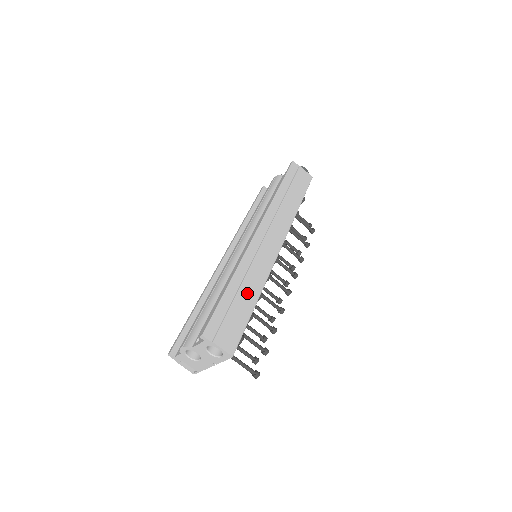
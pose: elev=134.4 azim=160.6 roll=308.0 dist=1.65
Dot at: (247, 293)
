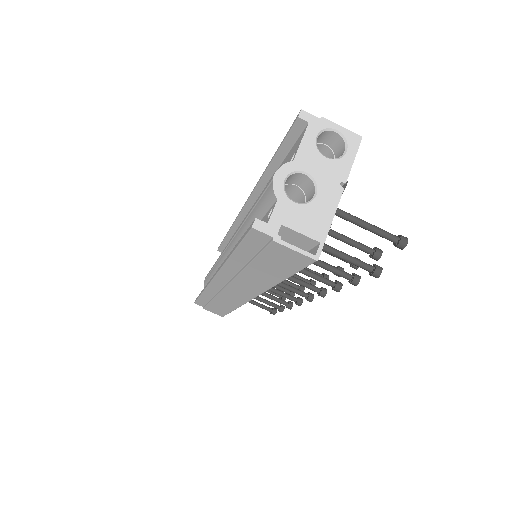
Dot at: occluded
